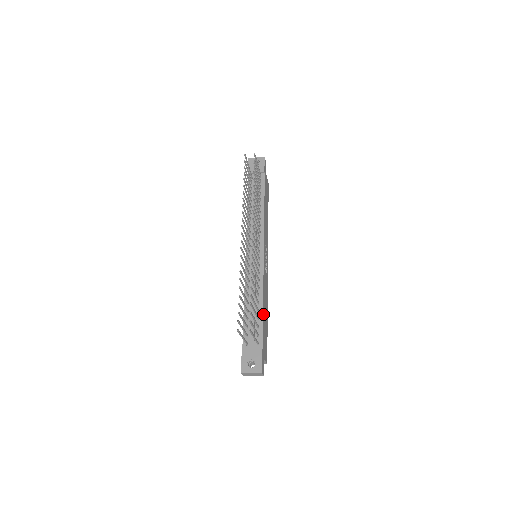
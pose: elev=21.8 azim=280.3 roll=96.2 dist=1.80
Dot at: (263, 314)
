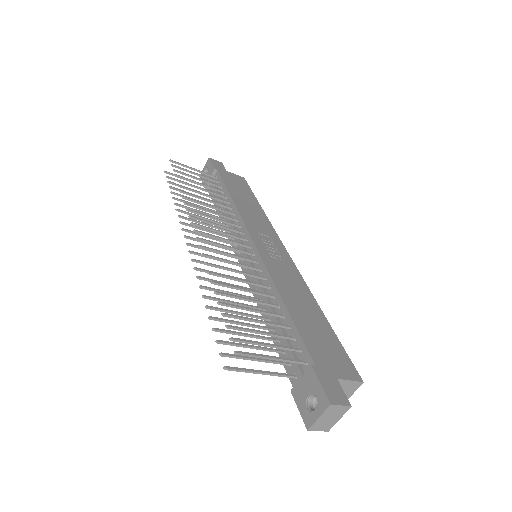
Dot at: (293, 315)
